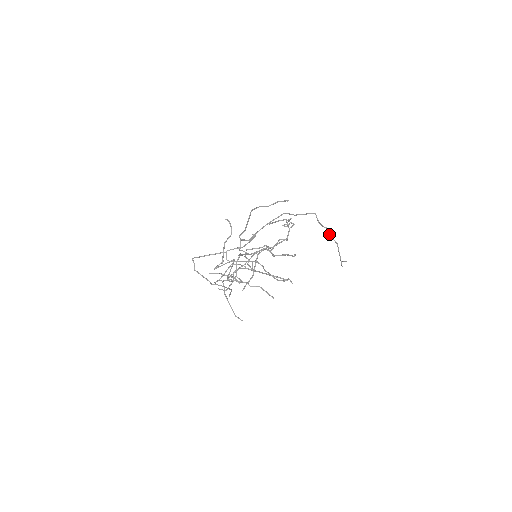
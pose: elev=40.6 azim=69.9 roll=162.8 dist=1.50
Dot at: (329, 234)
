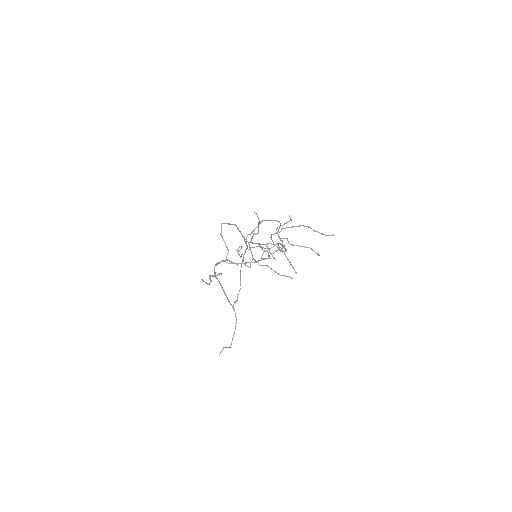
Dot at: occluded
